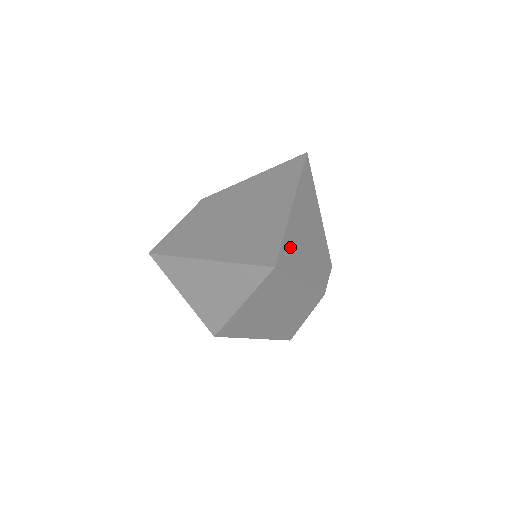
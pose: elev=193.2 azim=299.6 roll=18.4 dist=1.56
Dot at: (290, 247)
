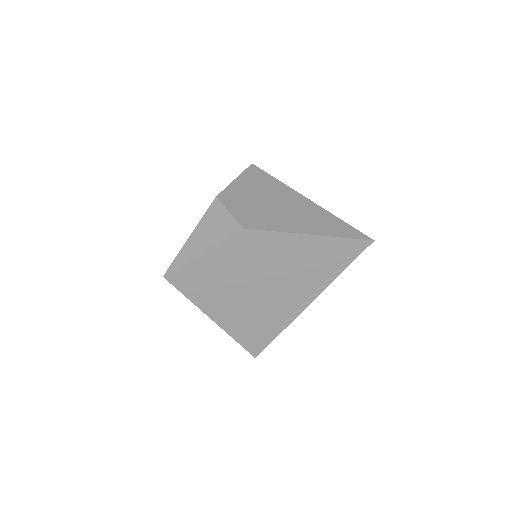
Dot at: occluded
